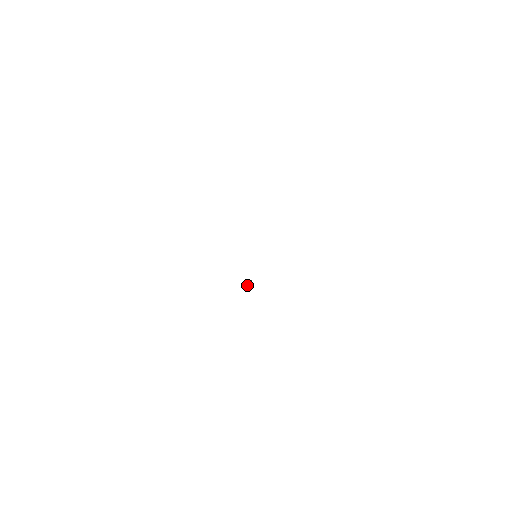
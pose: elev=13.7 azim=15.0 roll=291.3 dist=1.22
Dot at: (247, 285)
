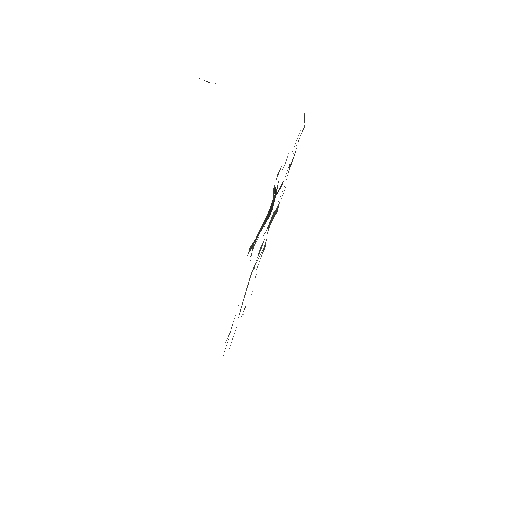
Dot at: occluded
